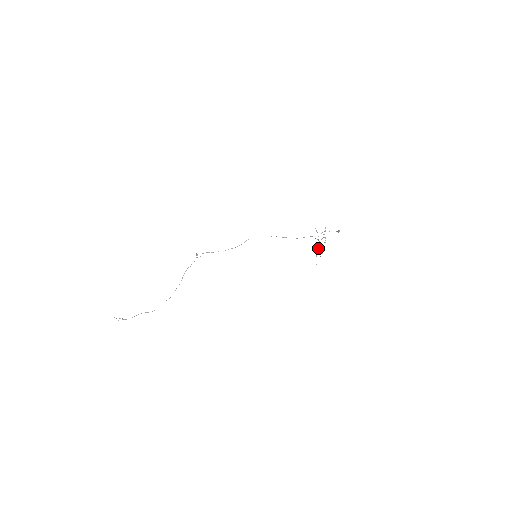
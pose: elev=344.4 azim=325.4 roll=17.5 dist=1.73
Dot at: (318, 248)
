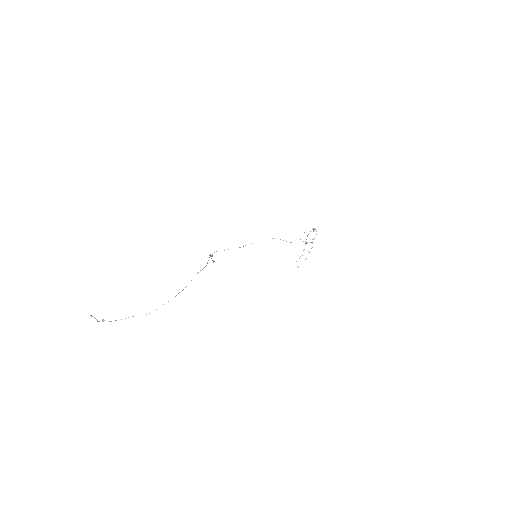
Dot at: occluded
